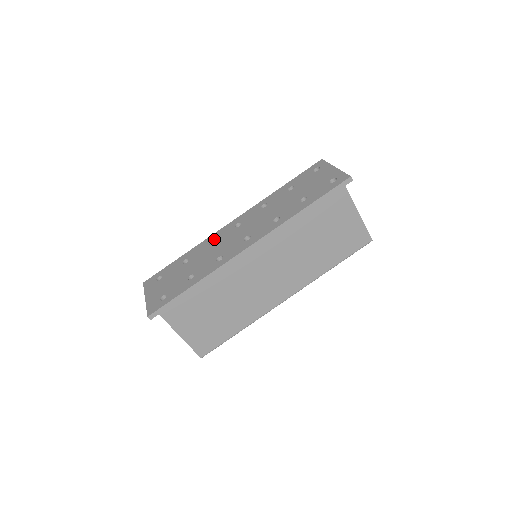
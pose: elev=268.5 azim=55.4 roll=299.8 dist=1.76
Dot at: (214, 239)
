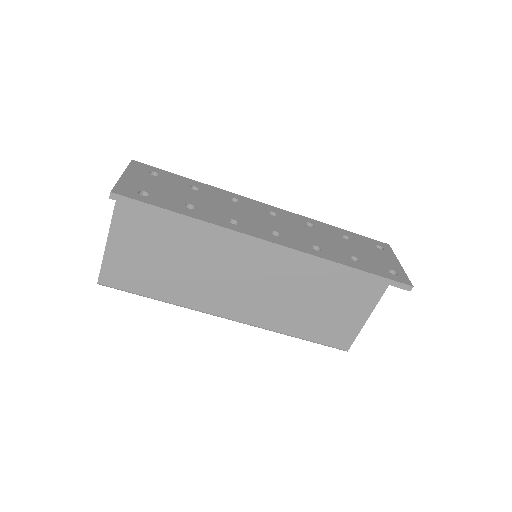
Dot at: (239, 200)
